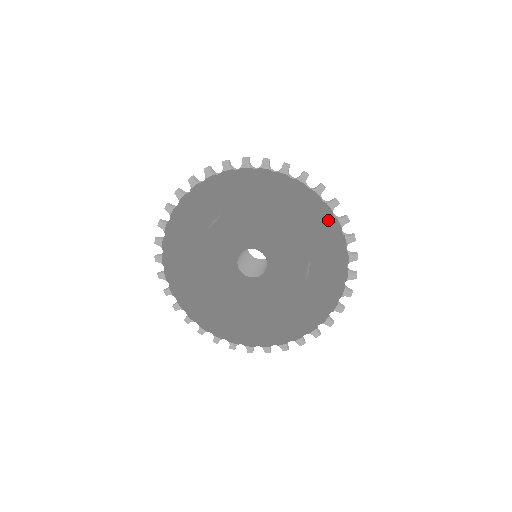
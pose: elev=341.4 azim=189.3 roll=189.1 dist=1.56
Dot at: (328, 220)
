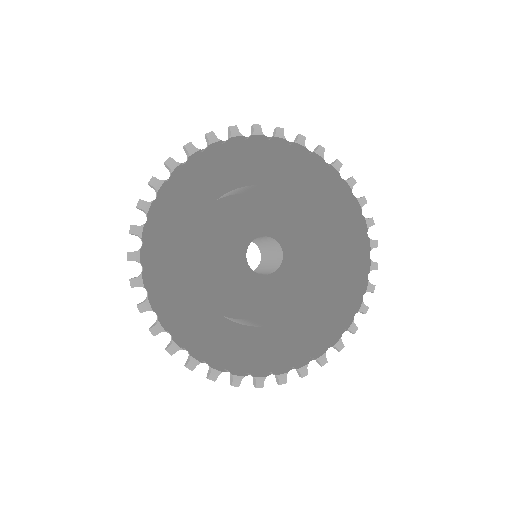
Dot at: (349, 295)
